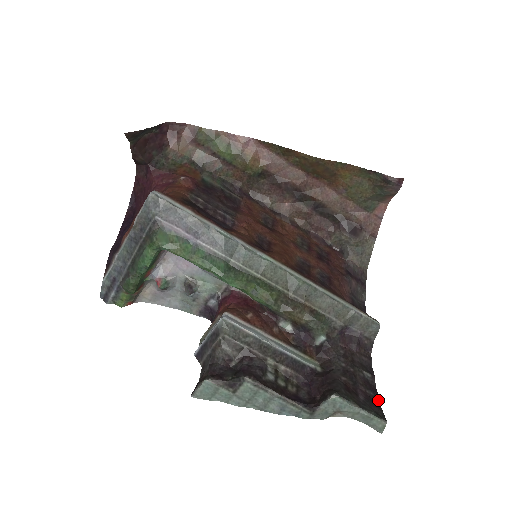
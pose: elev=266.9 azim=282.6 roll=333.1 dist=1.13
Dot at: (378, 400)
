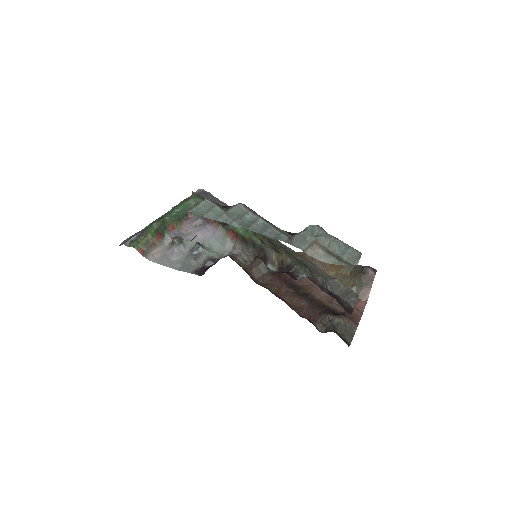
Dot at: occluded
